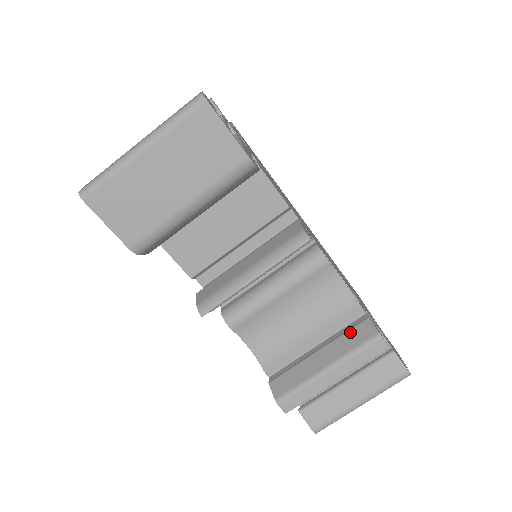
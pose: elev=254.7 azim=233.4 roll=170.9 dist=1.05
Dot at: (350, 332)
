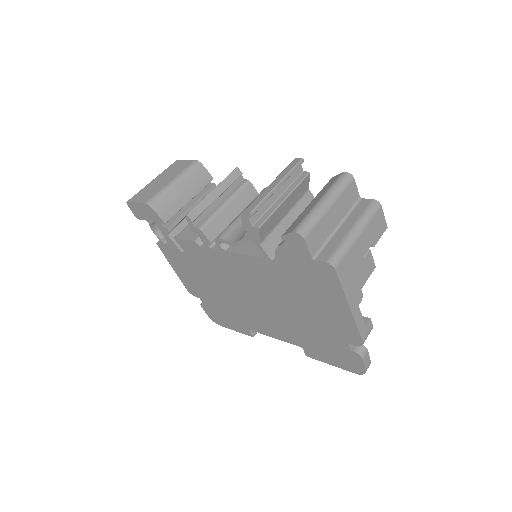
Dot at: occluded
